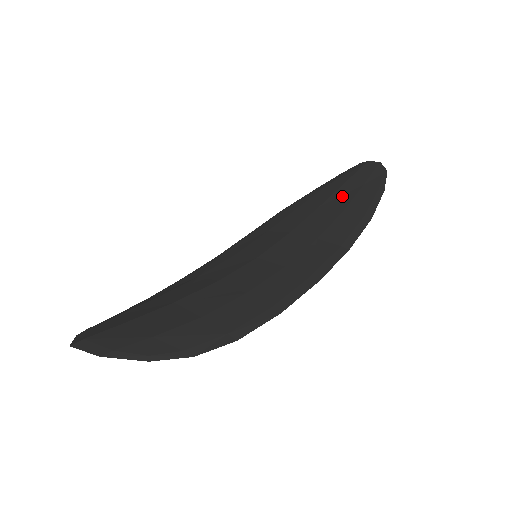
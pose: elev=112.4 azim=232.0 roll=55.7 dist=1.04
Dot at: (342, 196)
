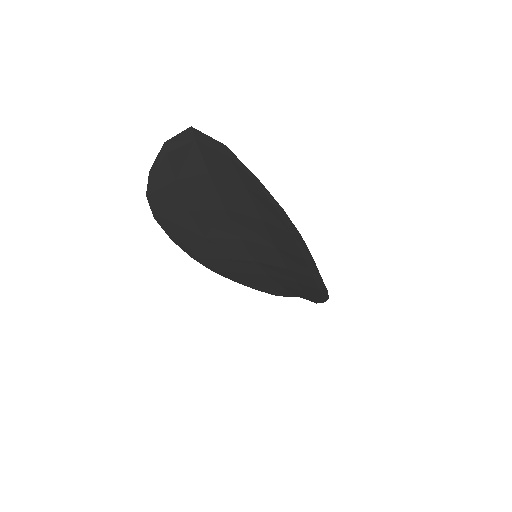
Dot at: occluded
